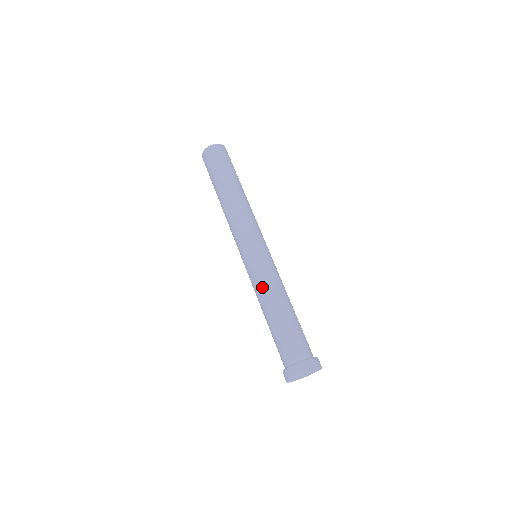
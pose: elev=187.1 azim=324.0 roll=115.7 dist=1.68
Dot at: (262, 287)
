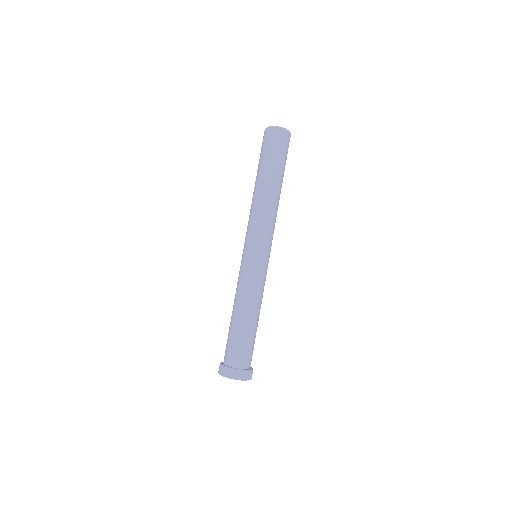
Dot at: (246, 290)
